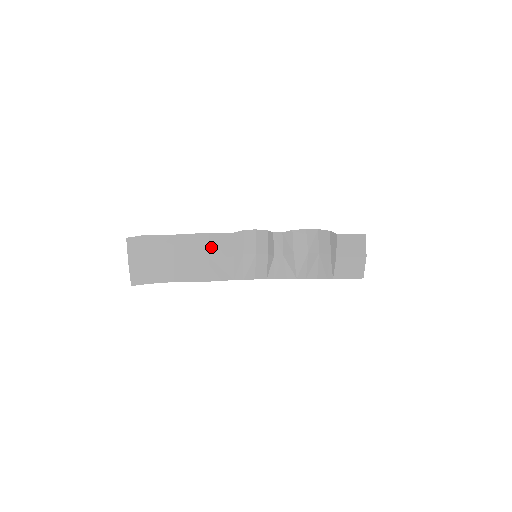
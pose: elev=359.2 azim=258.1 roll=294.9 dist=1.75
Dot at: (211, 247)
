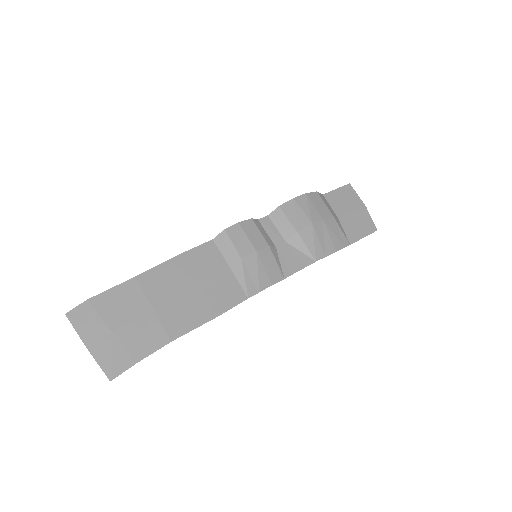
Dot at: (195, 270)
